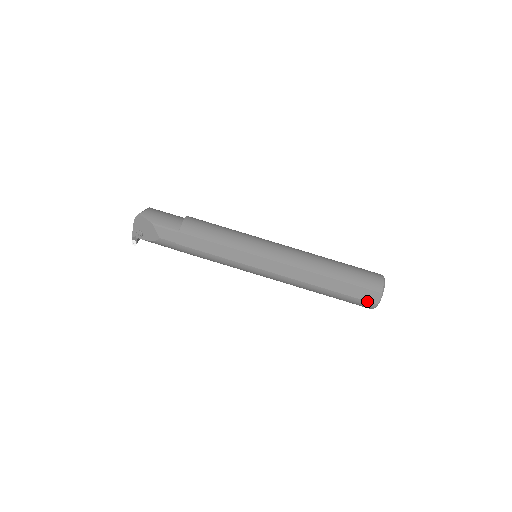
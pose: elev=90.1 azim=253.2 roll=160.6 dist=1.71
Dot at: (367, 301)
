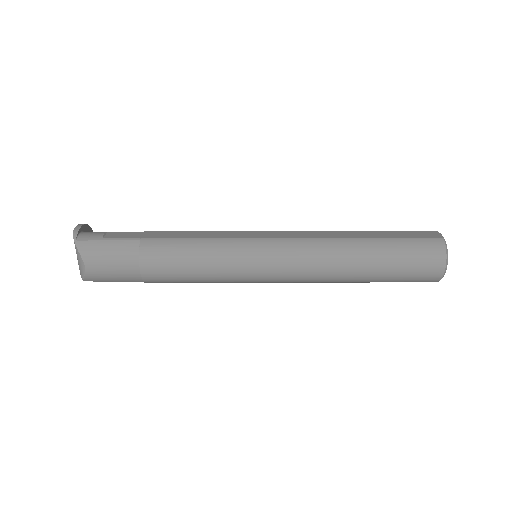
Dot at: occluded
